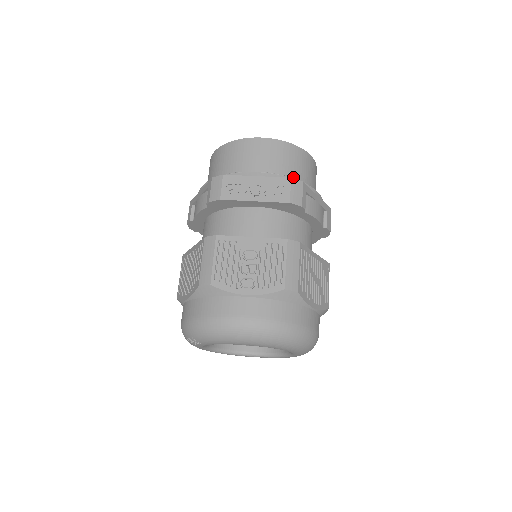
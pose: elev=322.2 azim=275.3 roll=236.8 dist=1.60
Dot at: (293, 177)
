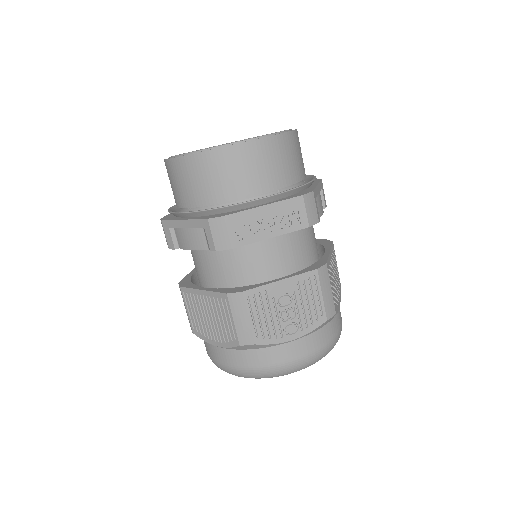
Dot at: (293, 178)
